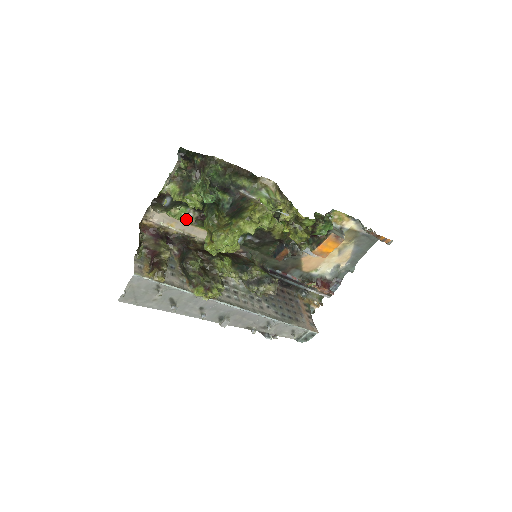
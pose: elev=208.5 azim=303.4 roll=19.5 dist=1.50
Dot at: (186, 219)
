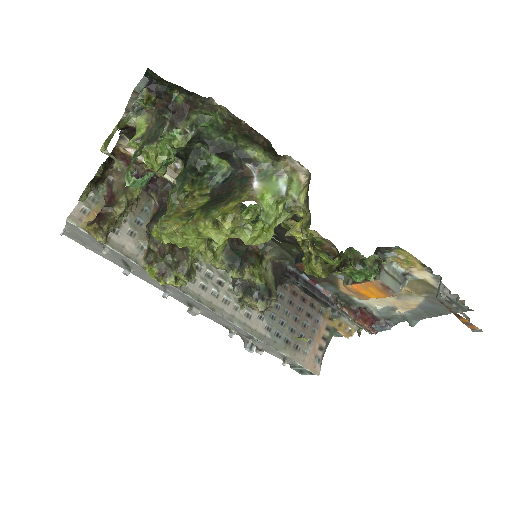
Dot at: (173, 168)
